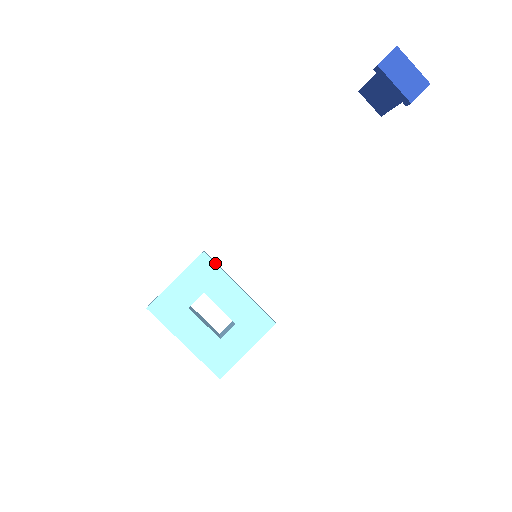
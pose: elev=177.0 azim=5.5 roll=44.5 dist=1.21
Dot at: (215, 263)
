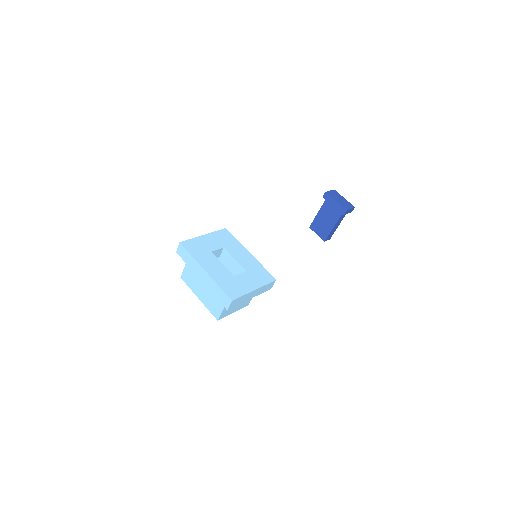
Dot at: (233, 236)
